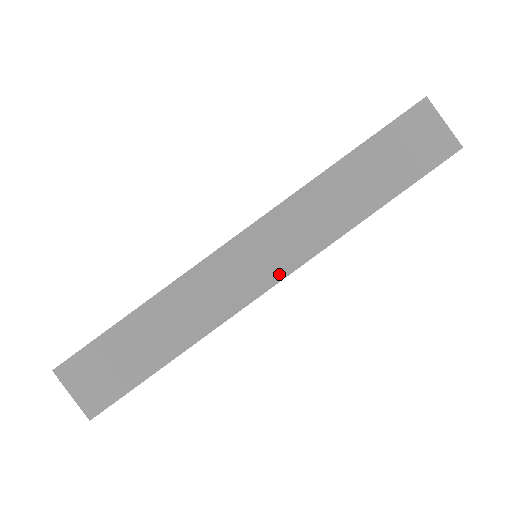
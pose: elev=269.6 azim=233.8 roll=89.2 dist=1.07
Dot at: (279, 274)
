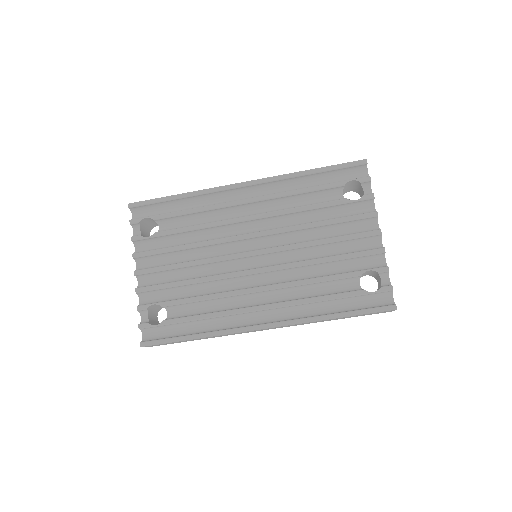
Dot at: occluded
